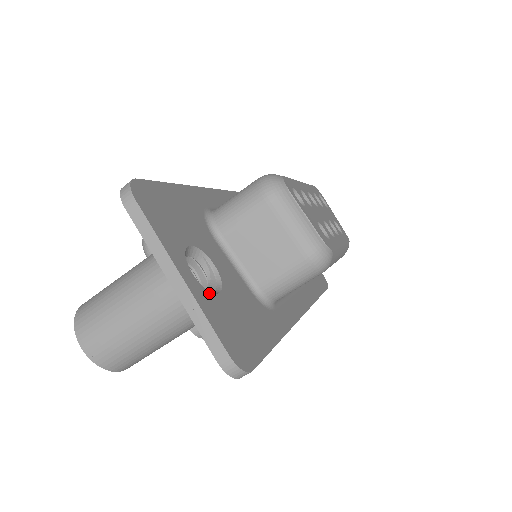
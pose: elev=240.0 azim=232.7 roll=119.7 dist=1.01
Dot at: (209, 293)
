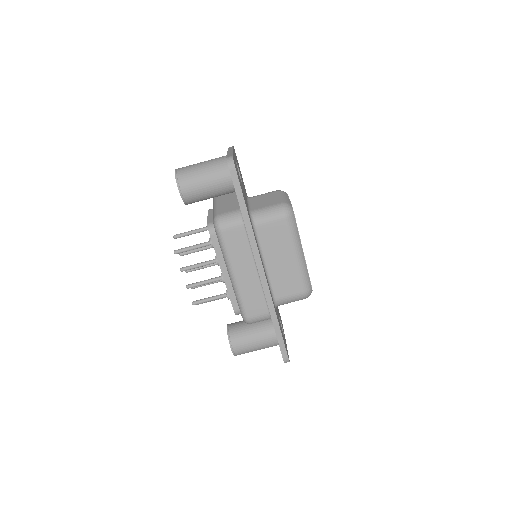
Dot at: occluded
